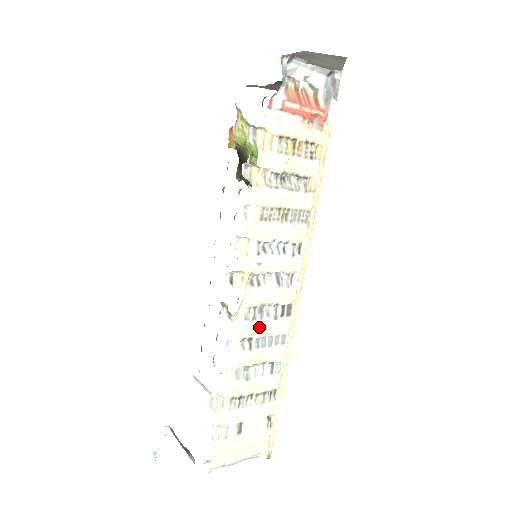
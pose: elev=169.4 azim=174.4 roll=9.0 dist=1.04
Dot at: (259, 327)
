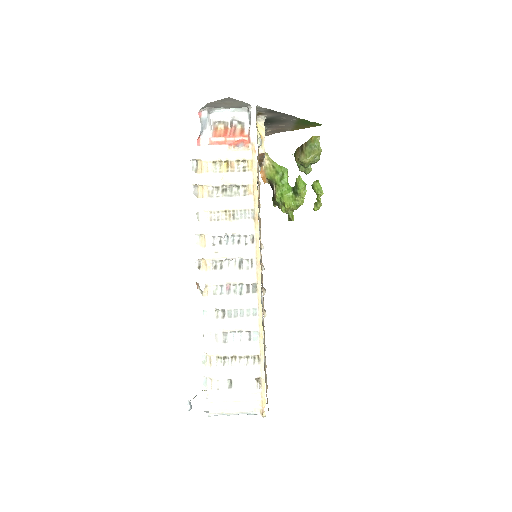
Dot at: (228, 301)
